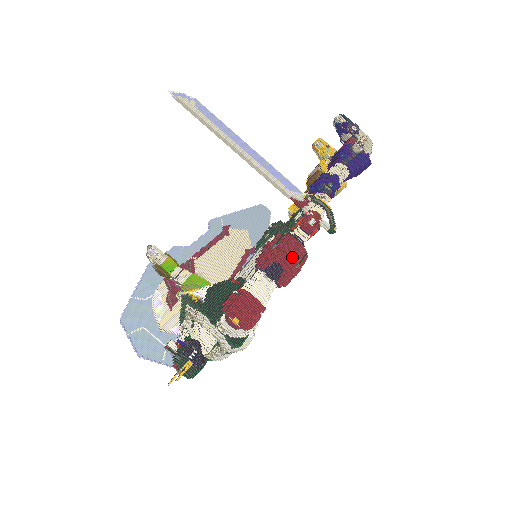
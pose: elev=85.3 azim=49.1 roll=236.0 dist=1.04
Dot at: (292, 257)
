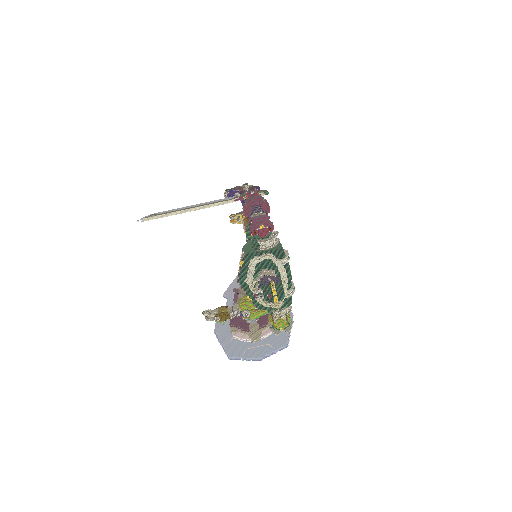
Dot at: (257, 198)
